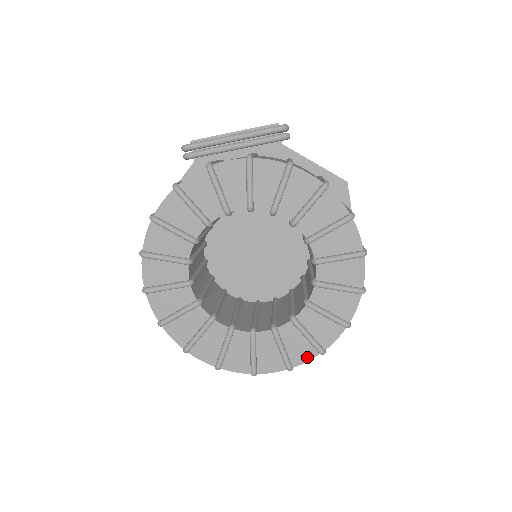
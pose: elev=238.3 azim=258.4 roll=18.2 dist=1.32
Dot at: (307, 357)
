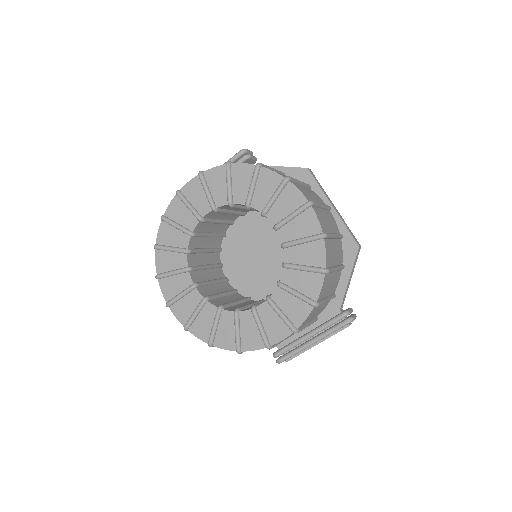
Dot at: (305, 314)
